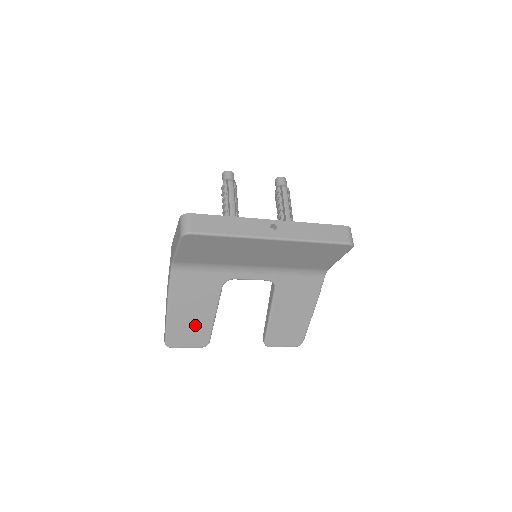
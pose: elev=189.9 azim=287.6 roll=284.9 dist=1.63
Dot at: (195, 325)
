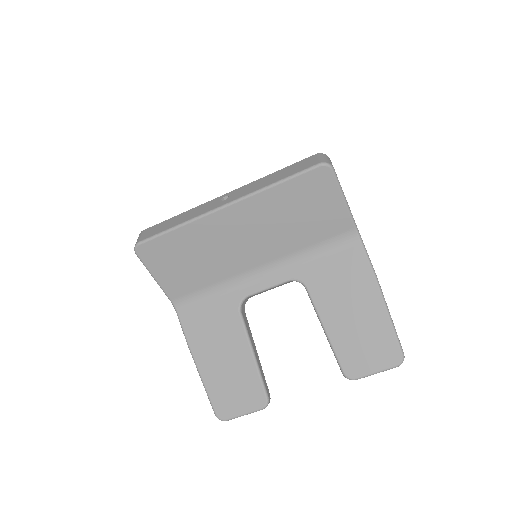
Dot at: (236, 377)
